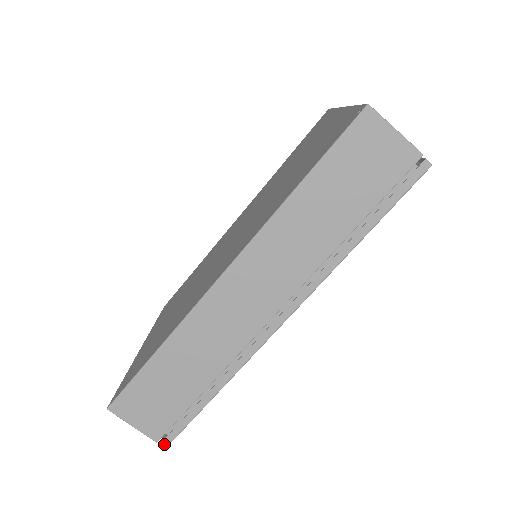
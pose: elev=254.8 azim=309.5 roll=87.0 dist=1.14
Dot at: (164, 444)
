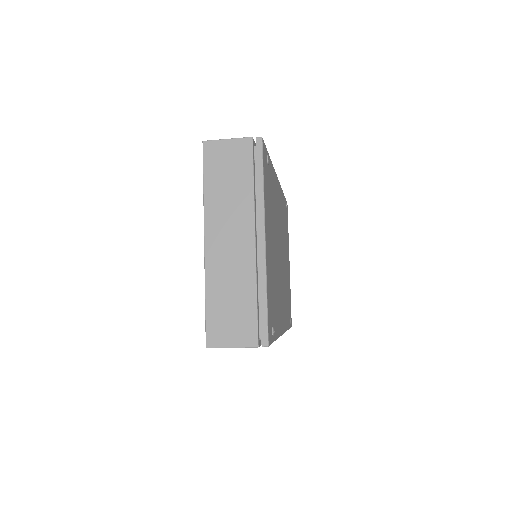
Dot at: occluded
